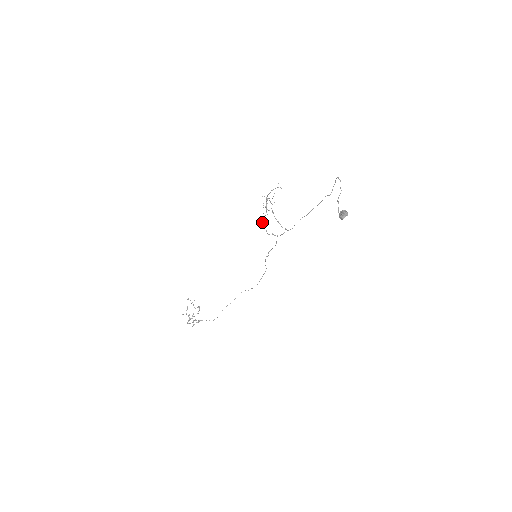
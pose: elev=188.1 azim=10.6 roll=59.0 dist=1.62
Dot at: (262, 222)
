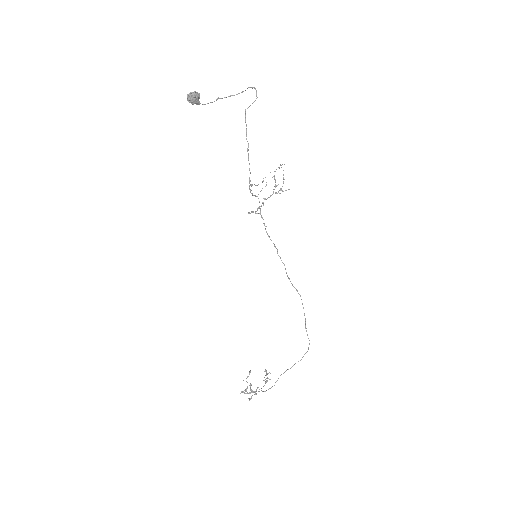
Dot at: (257, 209)
